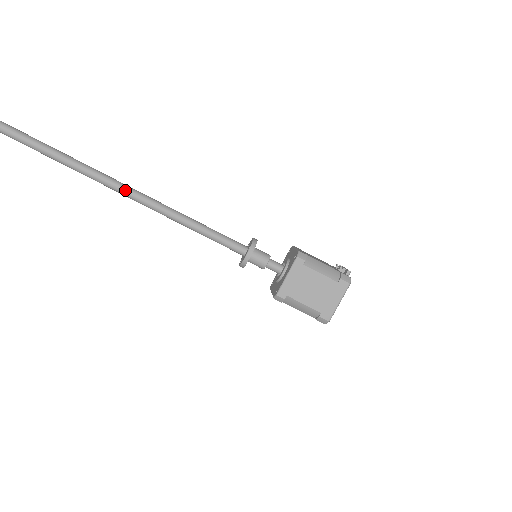
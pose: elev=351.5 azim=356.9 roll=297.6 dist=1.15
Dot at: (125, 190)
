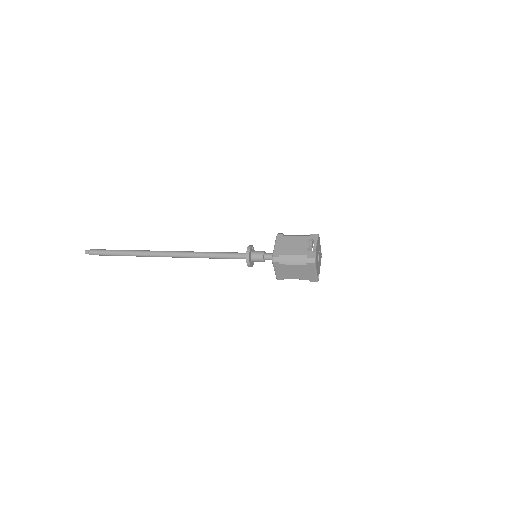
Dot at: (167, 256)
